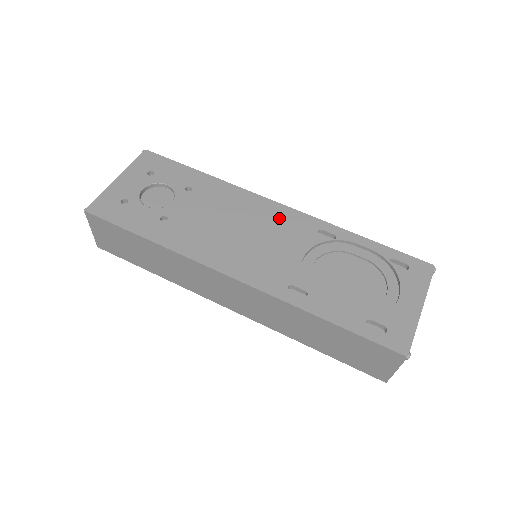
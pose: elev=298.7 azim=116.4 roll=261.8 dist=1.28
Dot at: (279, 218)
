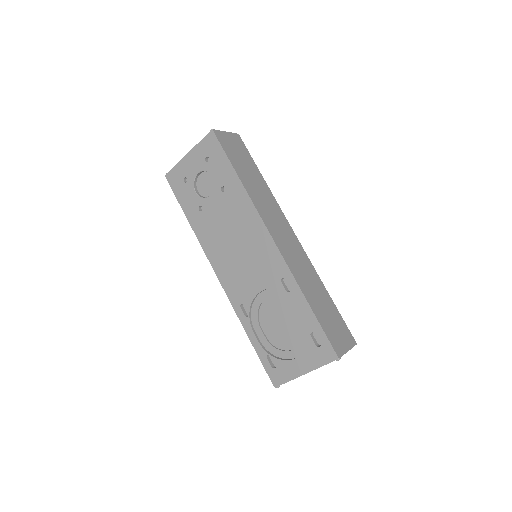
Dot at: (264, 251)
